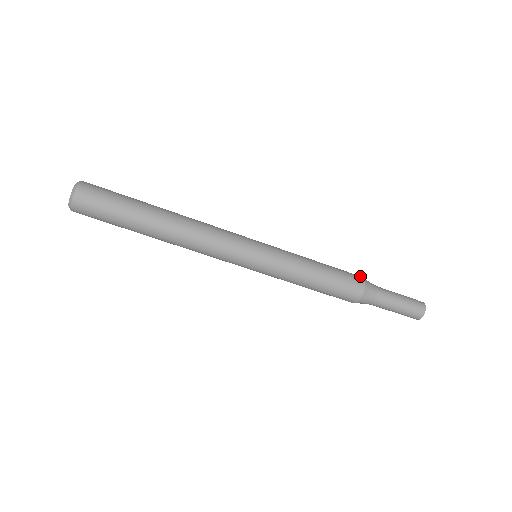
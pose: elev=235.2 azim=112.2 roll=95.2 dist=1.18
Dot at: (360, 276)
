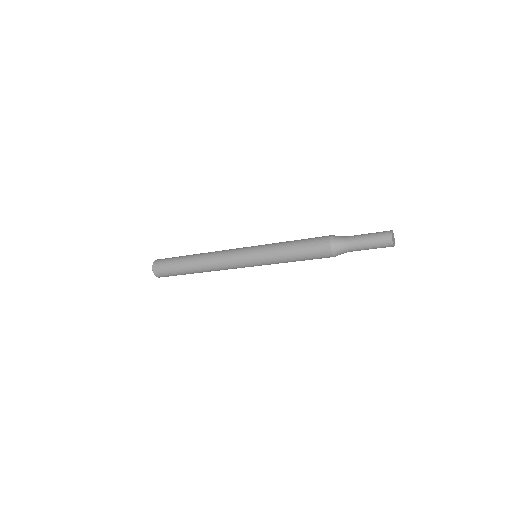
Dot at: (329, 236)
